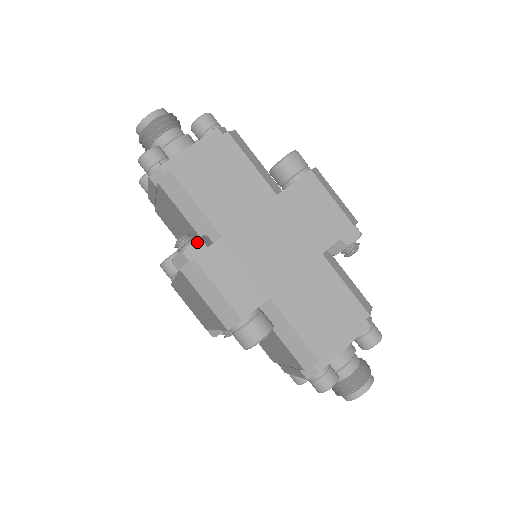
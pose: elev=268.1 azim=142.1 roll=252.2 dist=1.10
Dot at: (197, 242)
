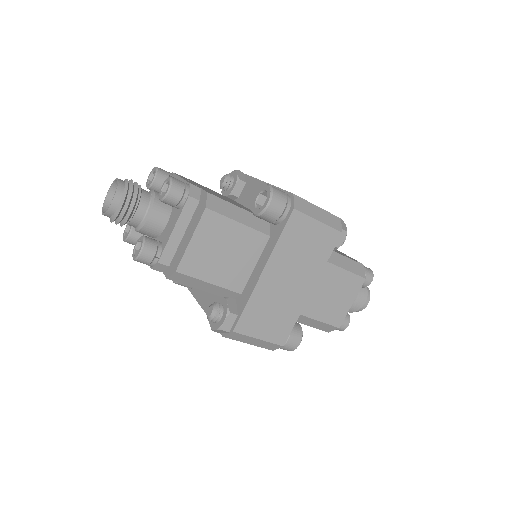
Dot at: (228, 317)
